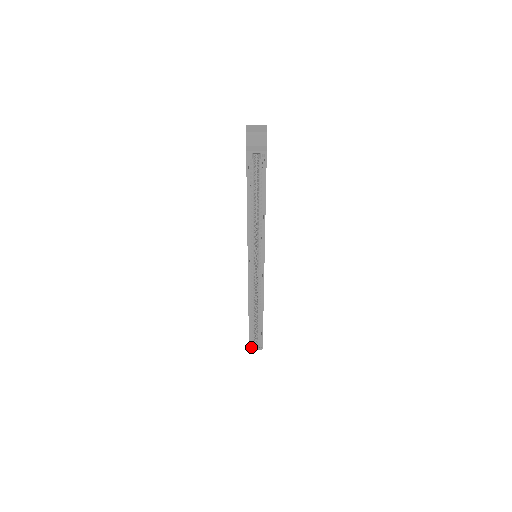
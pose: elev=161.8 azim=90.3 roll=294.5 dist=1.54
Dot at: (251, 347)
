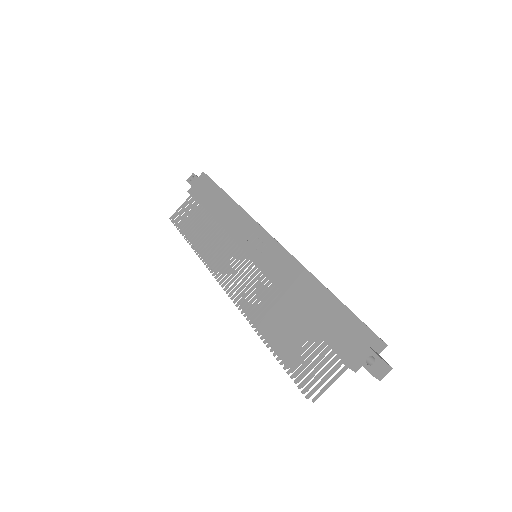
Dot at: (375, 335)
